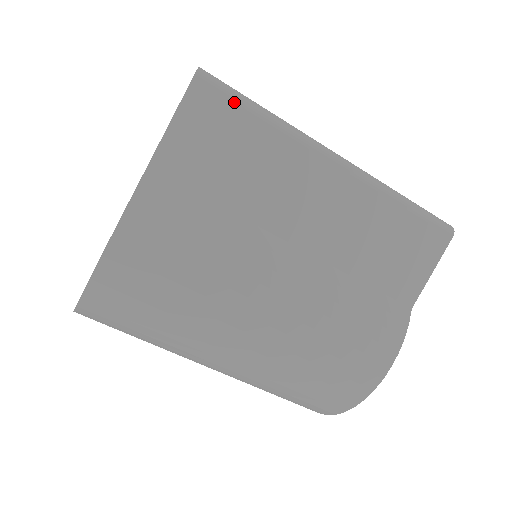
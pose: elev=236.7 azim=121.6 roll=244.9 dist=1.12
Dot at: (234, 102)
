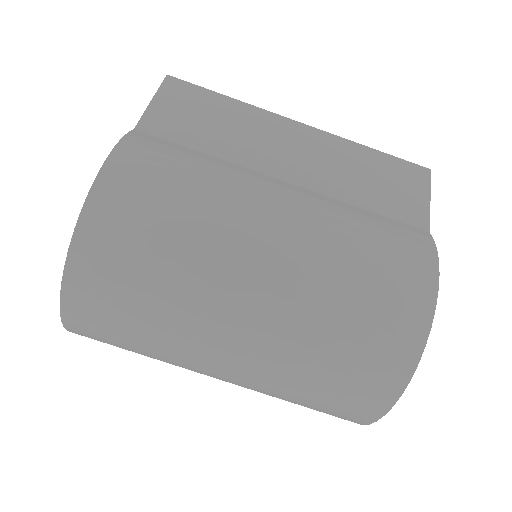
Dot at: (202, 90)
